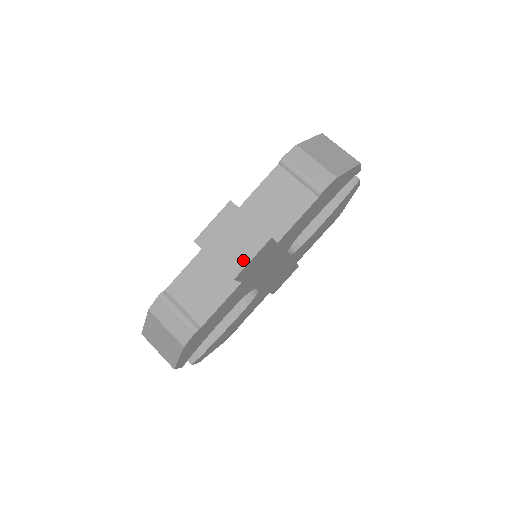
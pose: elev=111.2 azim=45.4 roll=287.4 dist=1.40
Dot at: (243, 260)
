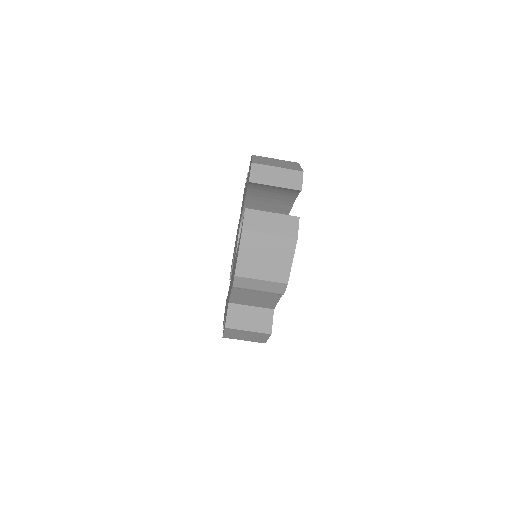
Dot at: (263, 340)
